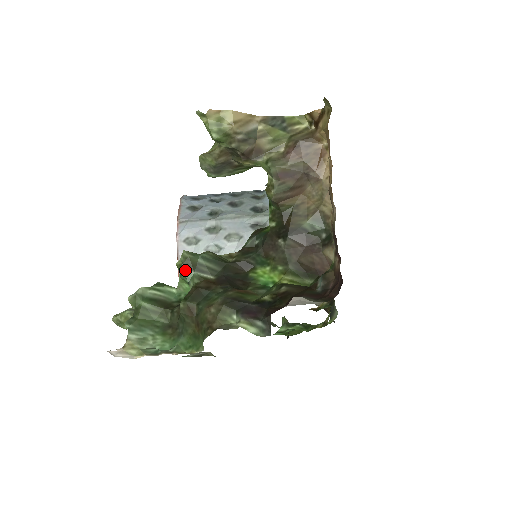
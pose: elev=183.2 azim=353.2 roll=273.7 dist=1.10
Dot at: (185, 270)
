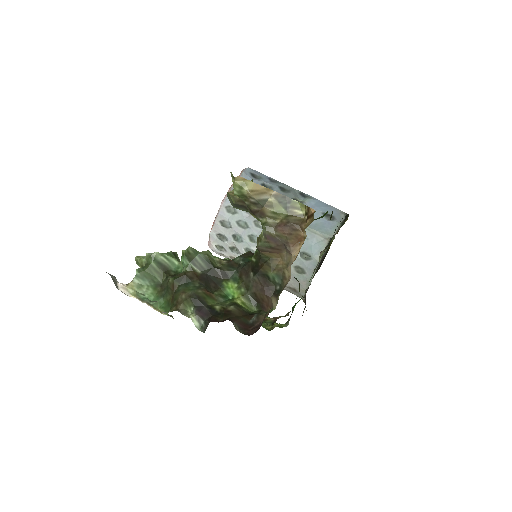
Dot at: (185, 259)
